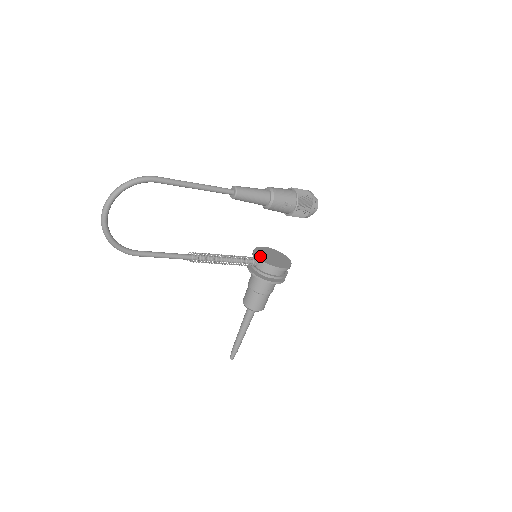
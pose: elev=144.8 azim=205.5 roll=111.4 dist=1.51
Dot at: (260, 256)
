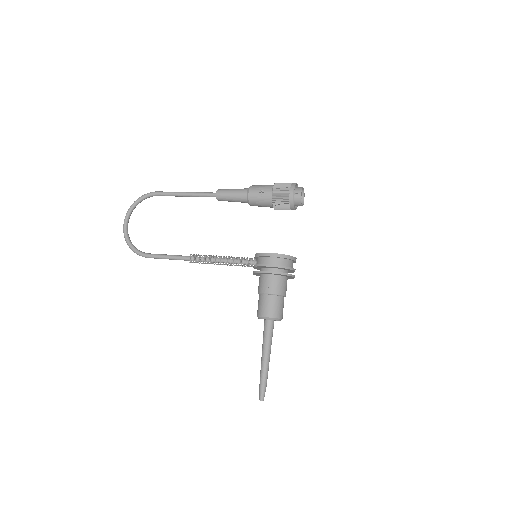
Dot at: occluded
